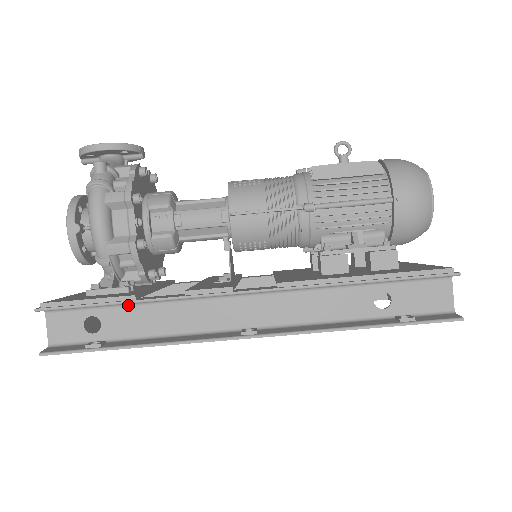
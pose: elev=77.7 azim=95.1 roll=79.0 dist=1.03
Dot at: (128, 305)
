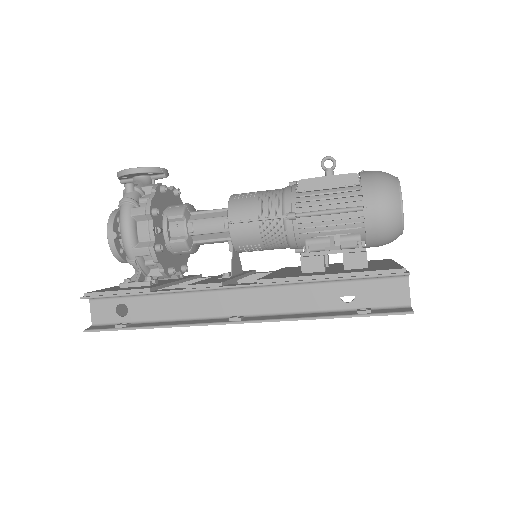
Dot at: (147, 295)
